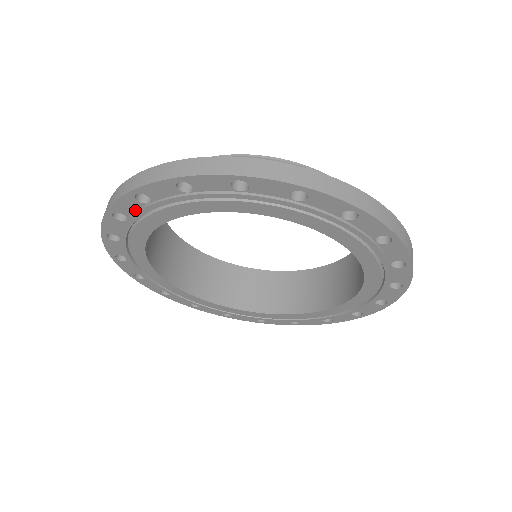
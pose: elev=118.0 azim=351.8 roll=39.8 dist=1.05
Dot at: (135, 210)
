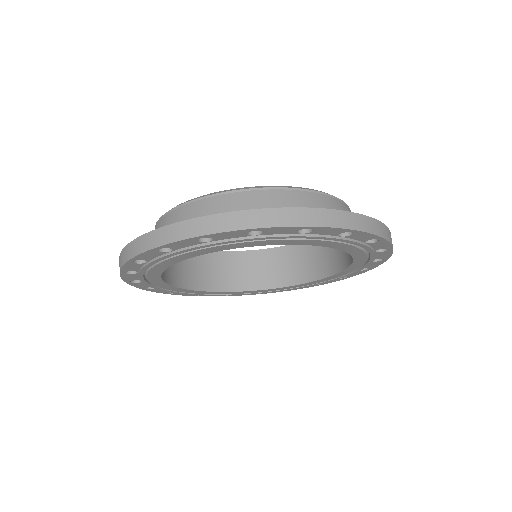
Dot at: (280, 233)
